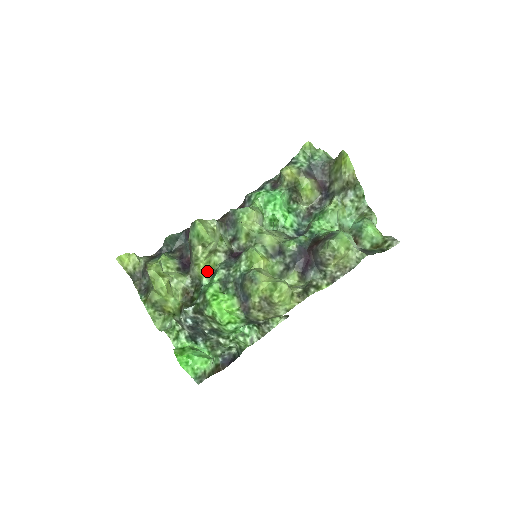
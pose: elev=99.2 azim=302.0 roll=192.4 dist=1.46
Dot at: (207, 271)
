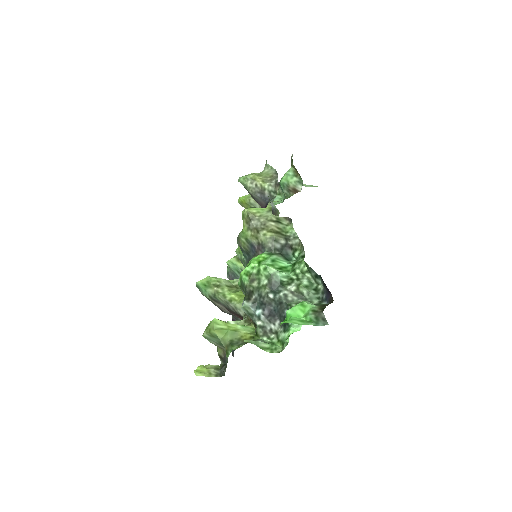
Dot at: occluded
